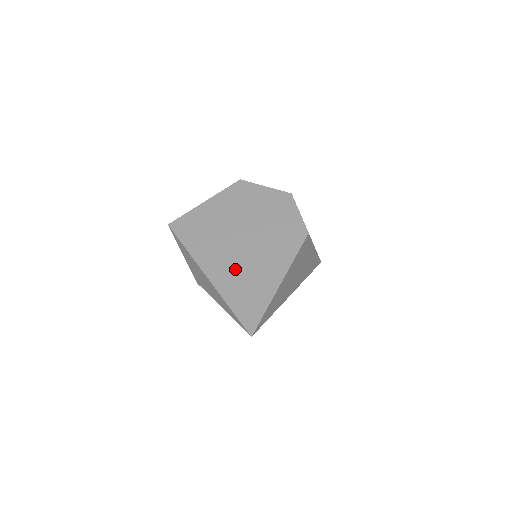
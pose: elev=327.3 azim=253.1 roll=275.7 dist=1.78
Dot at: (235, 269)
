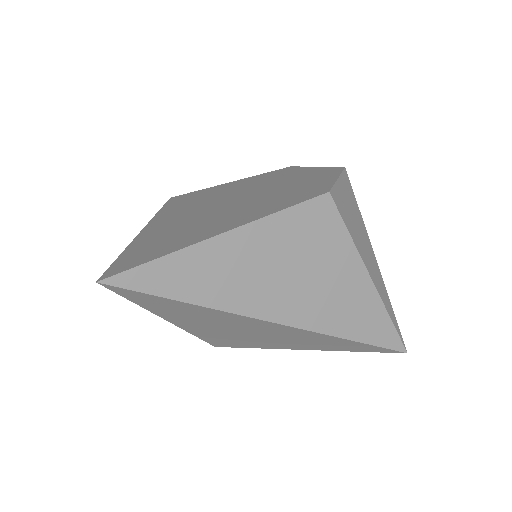
Dot at: (183, 222)
